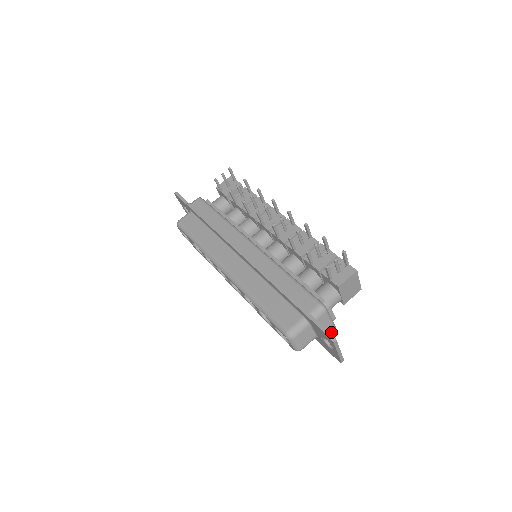
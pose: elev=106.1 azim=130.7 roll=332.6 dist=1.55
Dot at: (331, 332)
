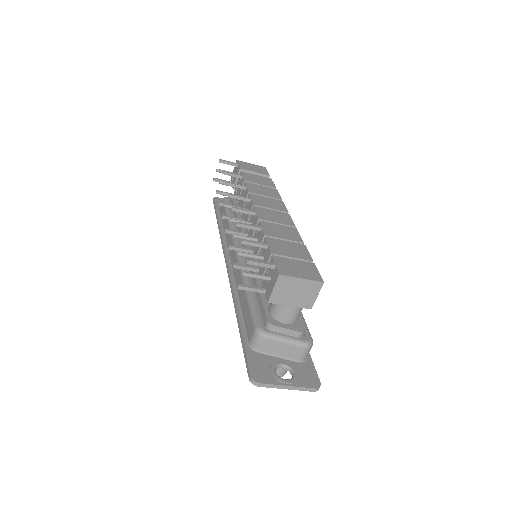
Dot at: (299, 351)
